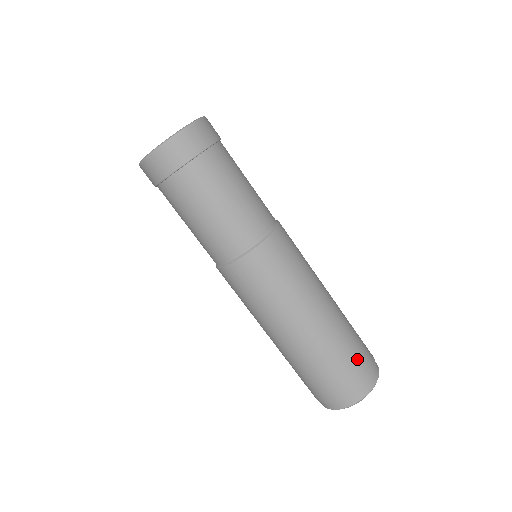
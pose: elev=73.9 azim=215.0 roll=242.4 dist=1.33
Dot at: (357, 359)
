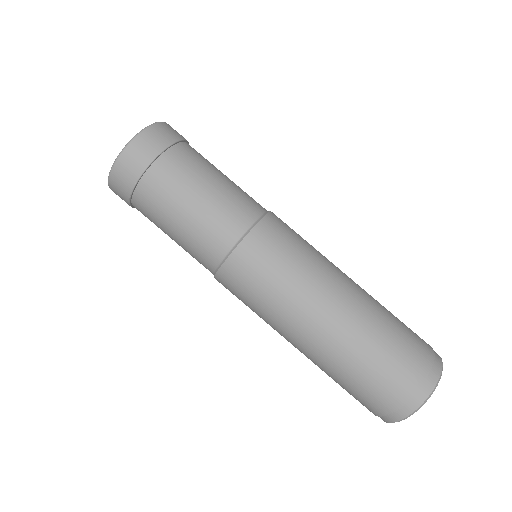
Dot at: (409, 337)
